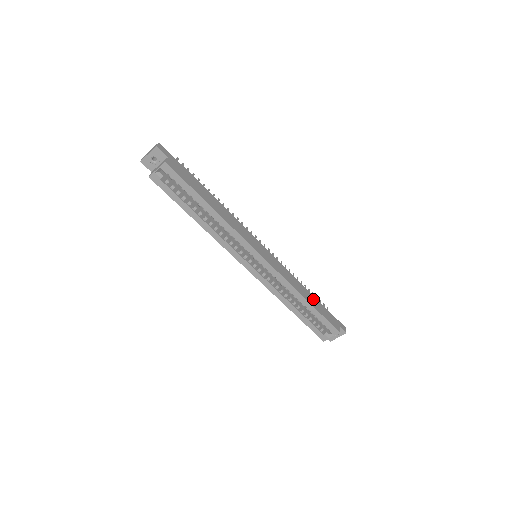
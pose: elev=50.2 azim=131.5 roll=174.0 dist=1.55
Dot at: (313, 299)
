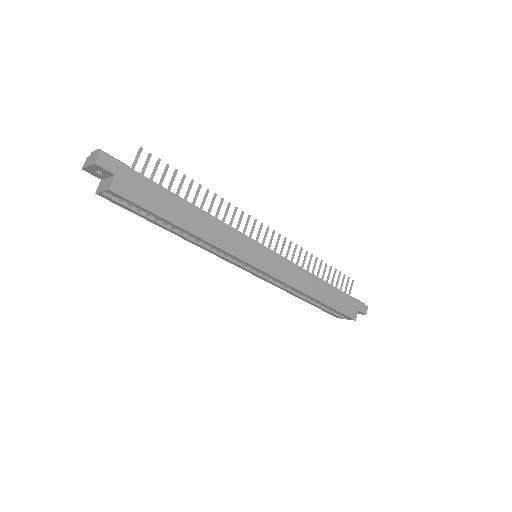
Dot at: (328, 291)
